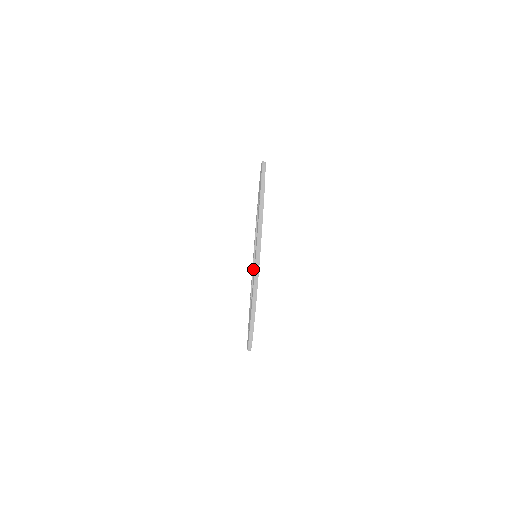
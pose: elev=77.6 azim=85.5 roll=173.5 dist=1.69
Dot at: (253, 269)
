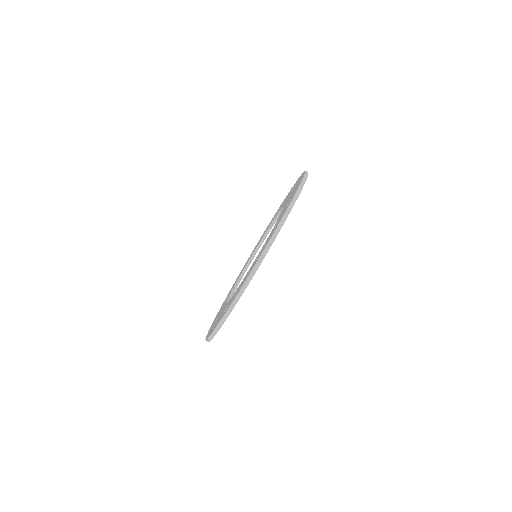
Dot at: (263, 237)
